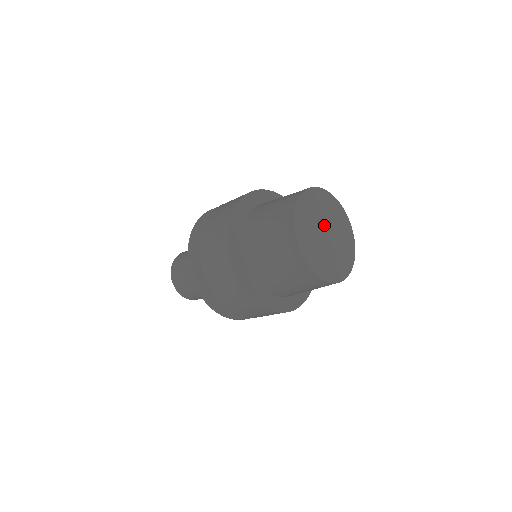
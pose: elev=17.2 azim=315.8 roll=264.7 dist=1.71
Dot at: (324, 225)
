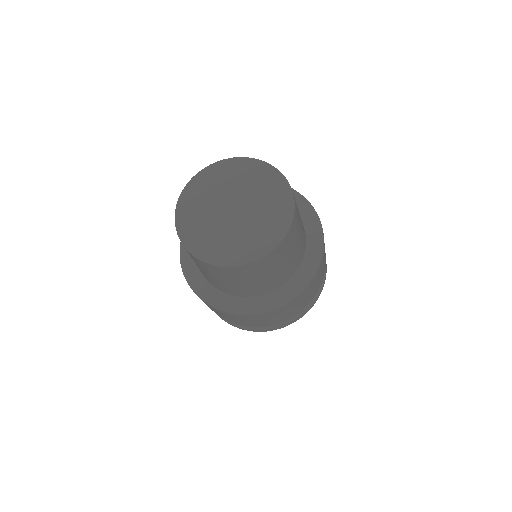
Dot at: (235, 199)
